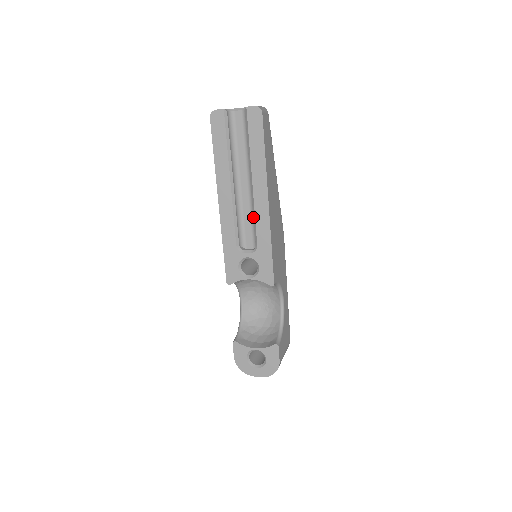
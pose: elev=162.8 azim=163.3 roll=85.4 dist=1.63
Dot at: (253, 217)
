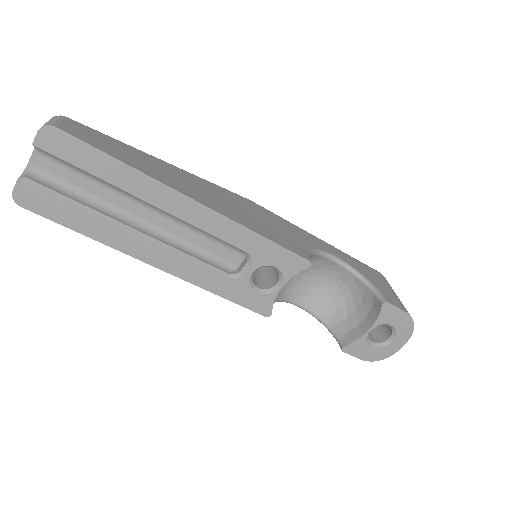
Dot at: (203, 233)
